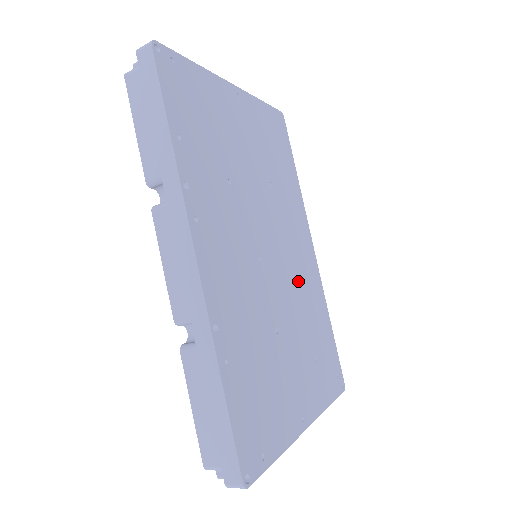
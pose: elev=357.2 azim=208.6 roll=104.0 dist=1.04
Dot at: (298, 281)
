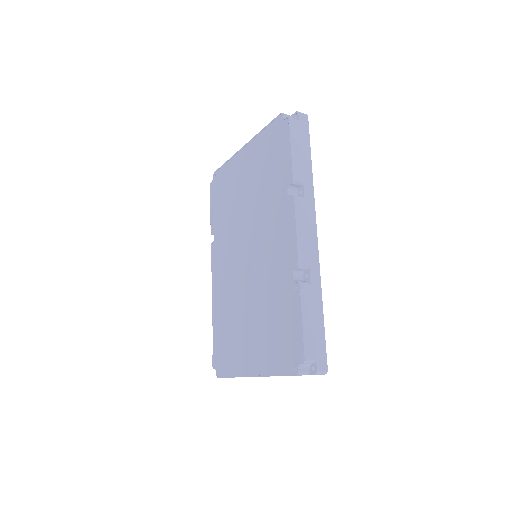
Dot at: occluded
